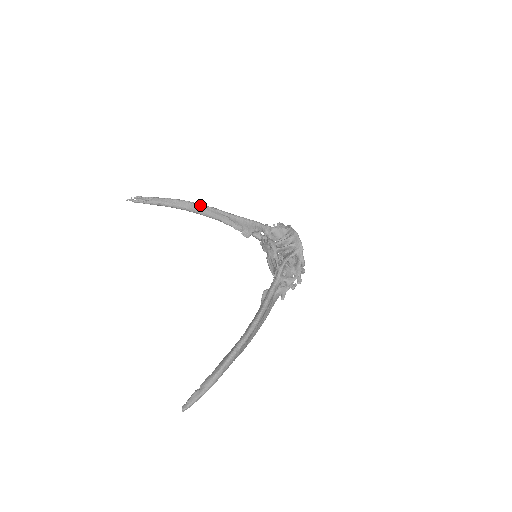
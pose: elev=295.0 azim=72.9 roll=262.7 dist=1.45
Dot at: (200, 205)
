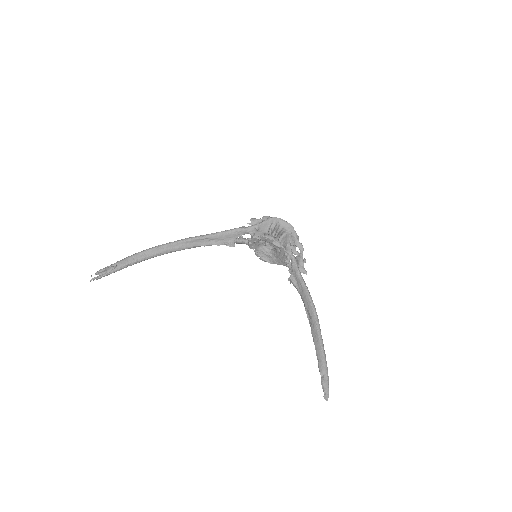
Dot at: (172, 243)
